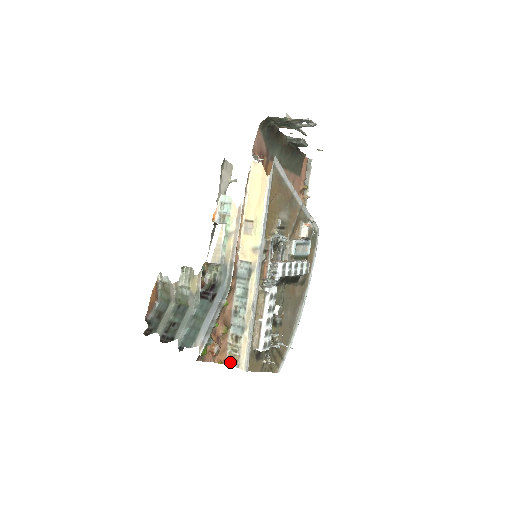
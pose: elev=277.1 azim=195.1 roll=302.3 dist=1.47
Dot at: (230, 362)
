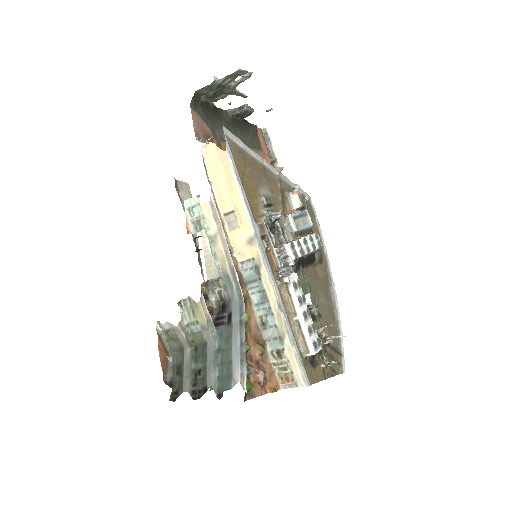
Dot at: (284, 385)
